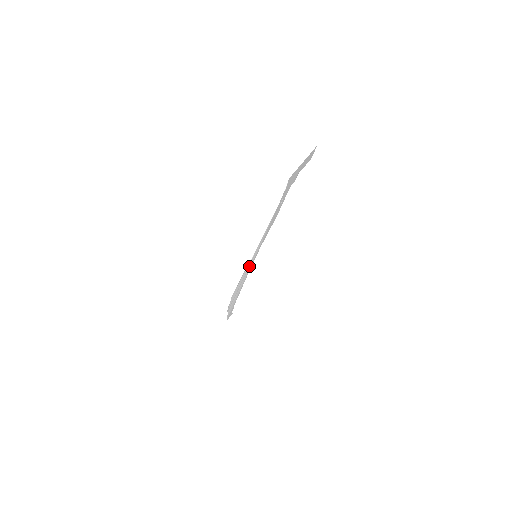
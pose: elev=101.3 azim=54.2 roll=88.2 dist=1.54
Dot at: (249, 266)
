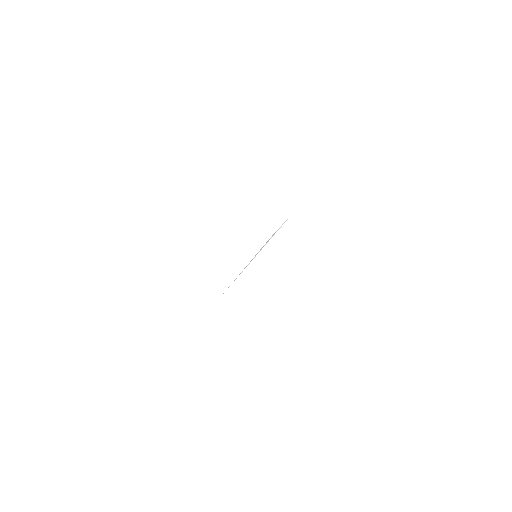
Dot at: occluded
